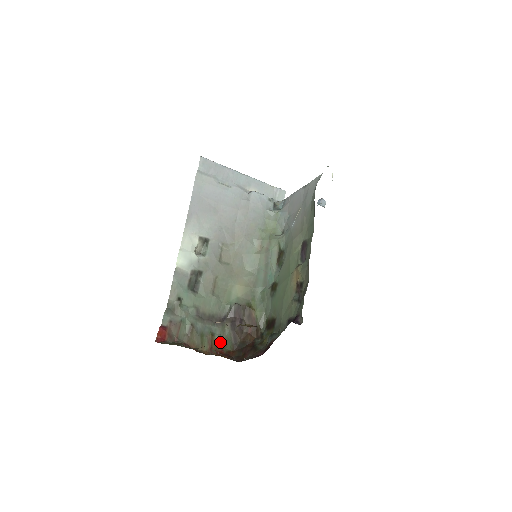
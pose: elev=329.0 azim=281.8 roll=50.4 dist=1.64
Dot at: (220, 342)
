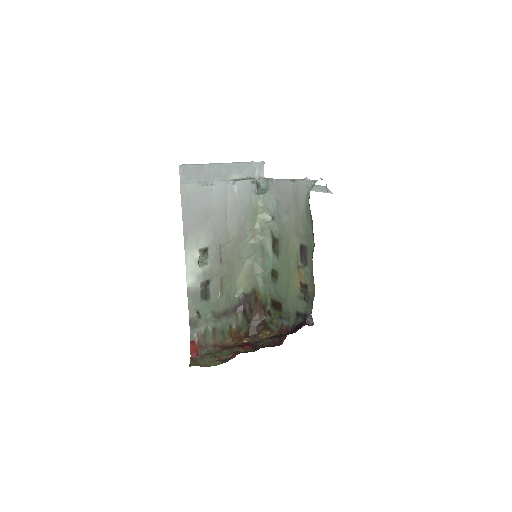
Dot at: (237, 329)
